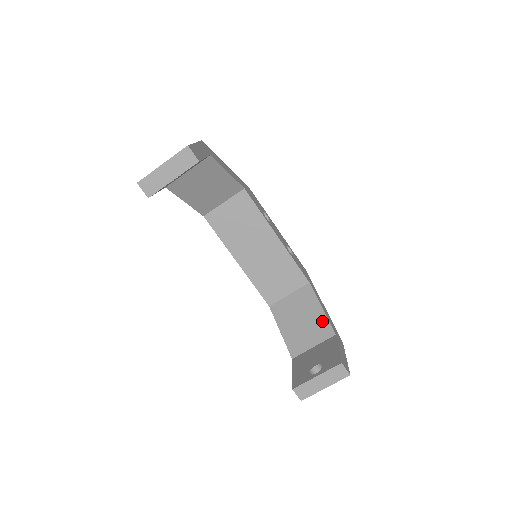
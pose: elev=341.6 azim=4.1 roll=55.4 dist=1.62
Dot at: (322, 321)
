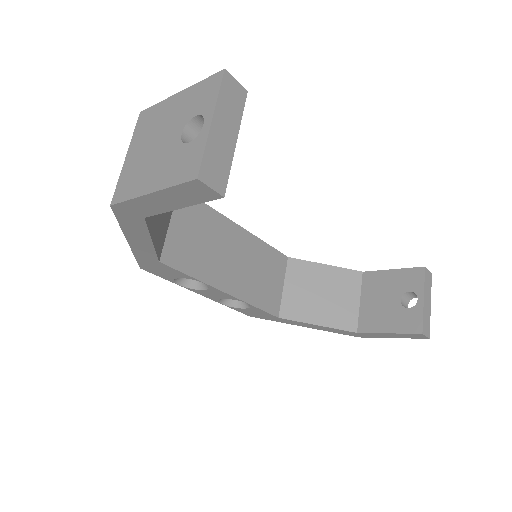
Dot at: (339, 274)
